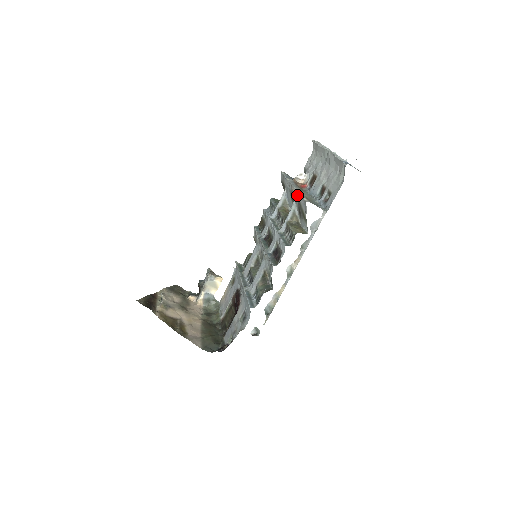
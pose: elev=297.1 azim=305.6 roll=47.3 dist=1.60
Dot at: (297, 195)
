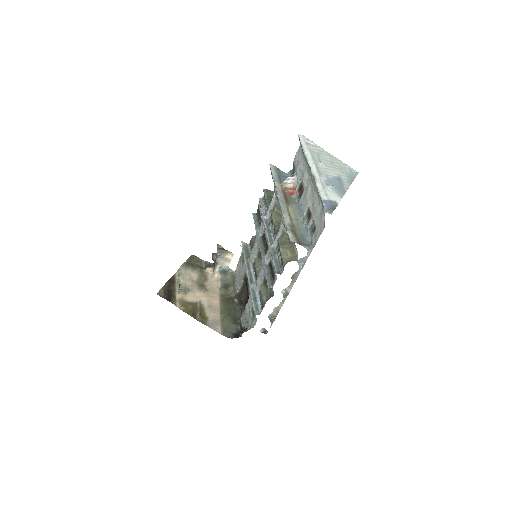
Dot at: (283, 219)
